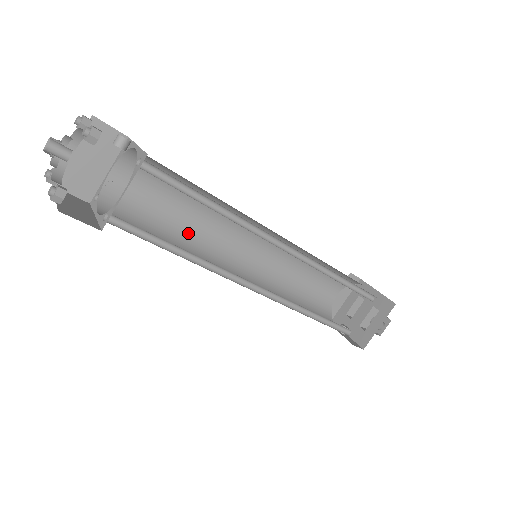
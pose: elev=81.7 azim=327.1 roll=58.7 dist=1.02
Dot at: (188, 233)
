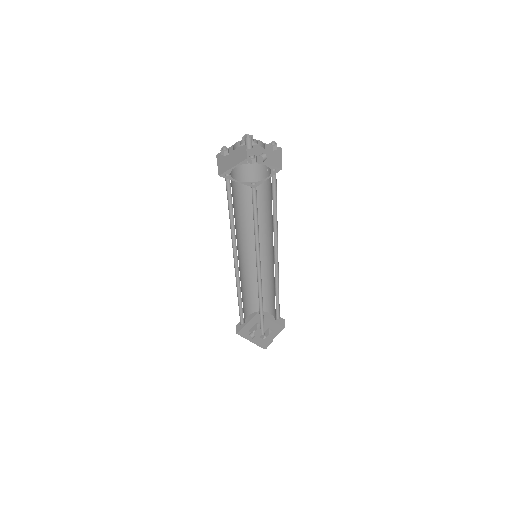
Dot at: (235, 224)
